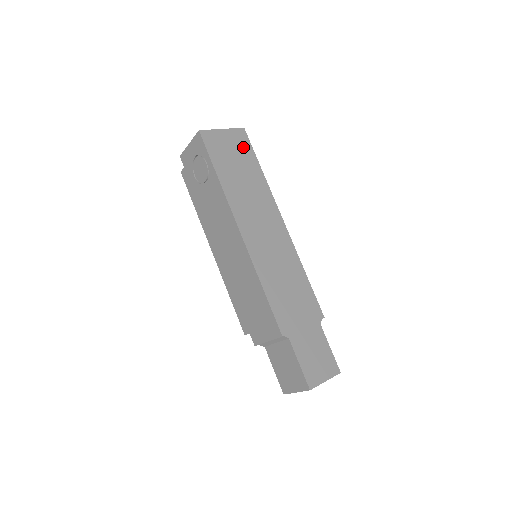
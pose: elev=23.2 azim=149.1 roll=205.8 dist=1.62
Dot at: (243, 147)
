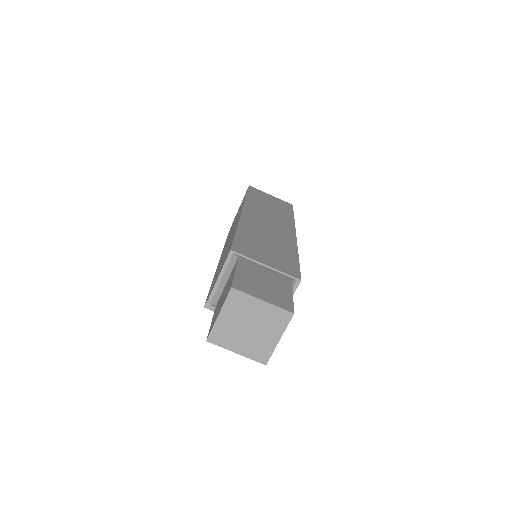
Dot at: (284, 206)
